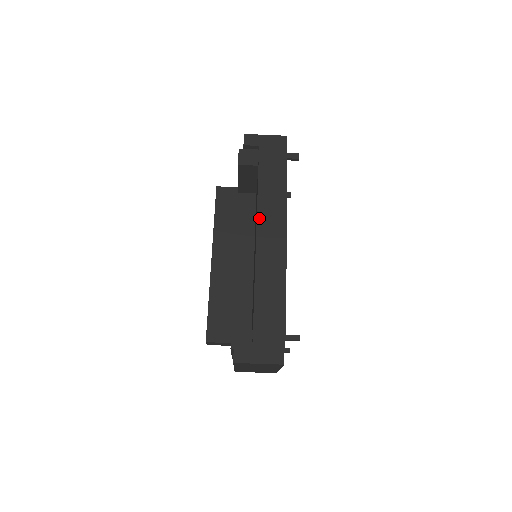
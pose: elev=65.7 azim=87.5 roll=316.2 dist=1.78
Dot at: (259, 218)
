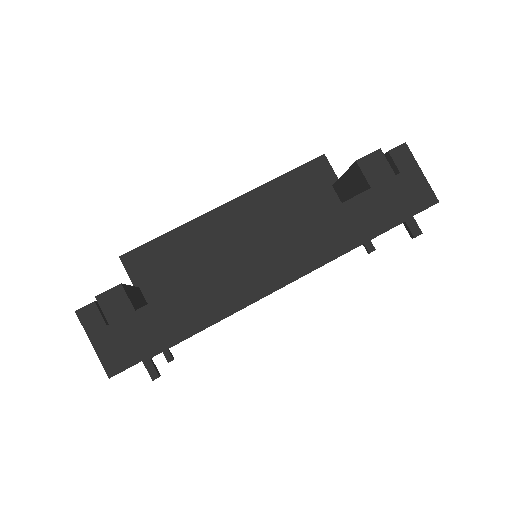
Dot at: (293, 232)
